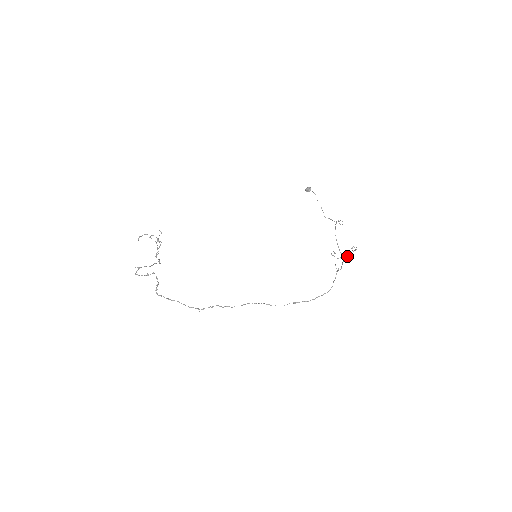
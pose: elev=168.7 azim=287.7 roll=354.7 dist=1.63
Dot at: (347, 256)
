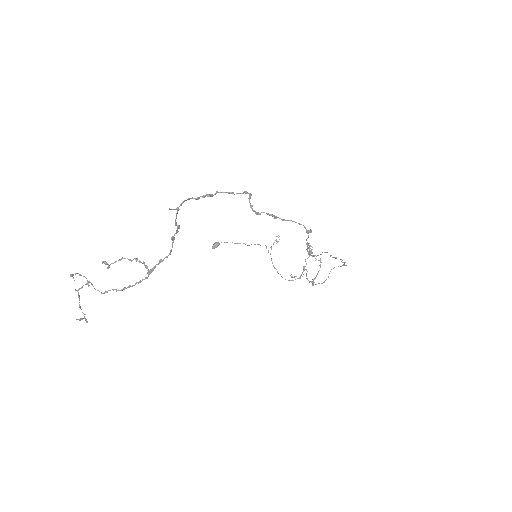
Dot at: (306, 269)
